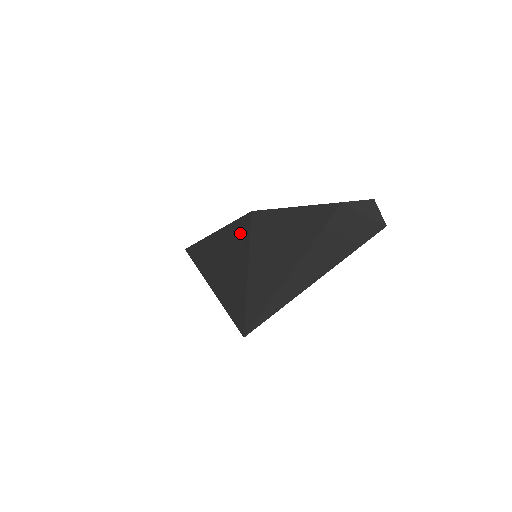
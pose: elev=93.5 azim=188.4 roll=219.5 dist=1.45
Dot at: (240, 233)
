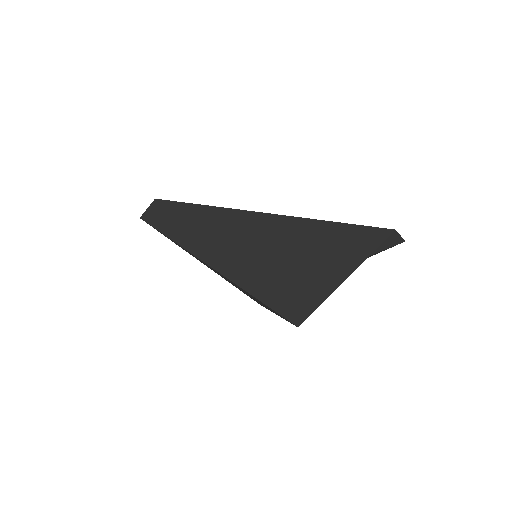
Dot at: (271, 309)
